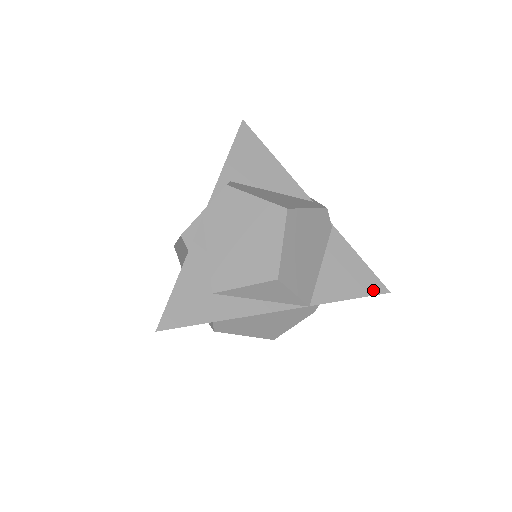
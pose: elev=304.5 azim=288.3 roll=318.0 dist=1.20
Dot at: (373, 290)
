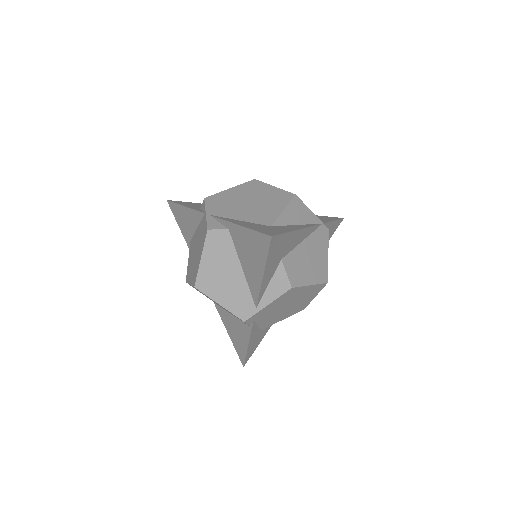
Dot at: (336, 218)
